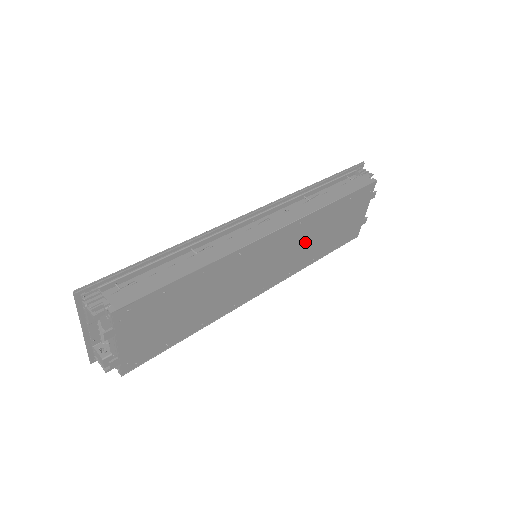
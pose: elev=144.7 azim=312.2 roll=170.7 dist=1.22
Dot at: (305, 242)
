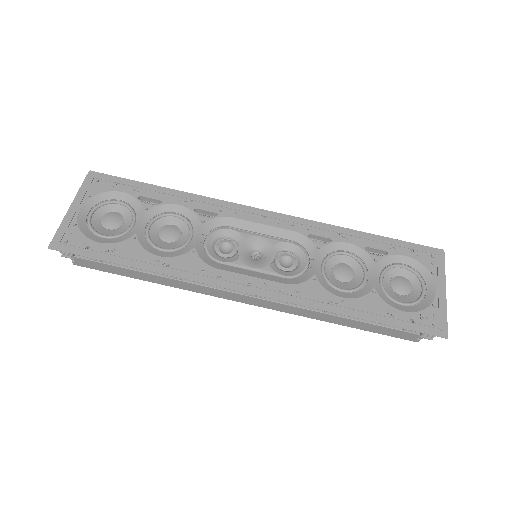
Dot at: occluded
